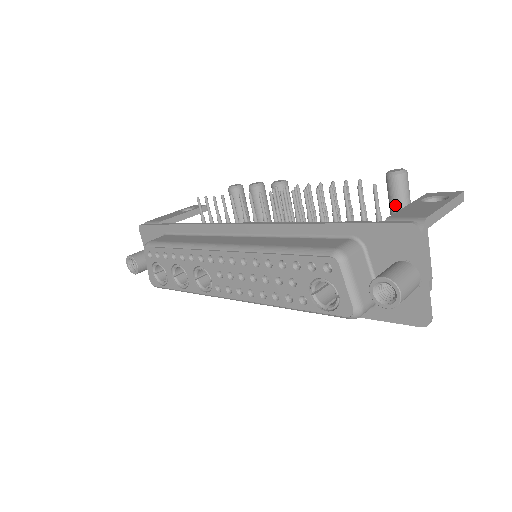
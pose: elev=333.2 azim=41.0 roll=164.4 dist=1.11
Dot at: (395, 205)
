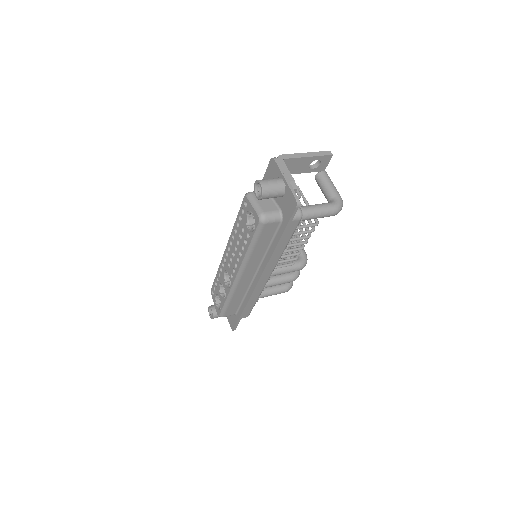
Dot at: (323, 191)
